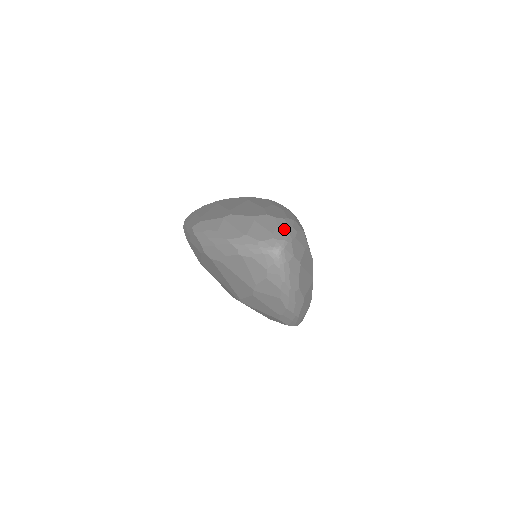
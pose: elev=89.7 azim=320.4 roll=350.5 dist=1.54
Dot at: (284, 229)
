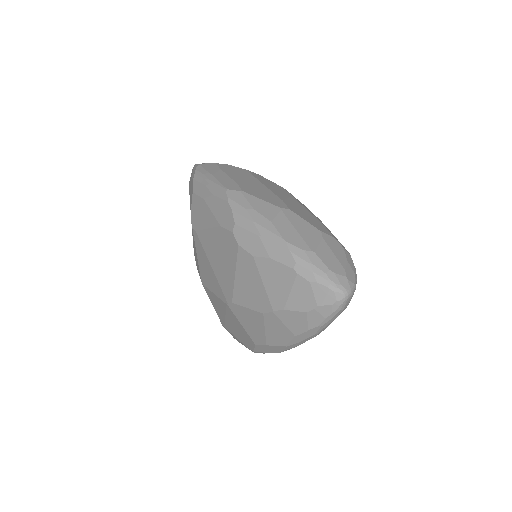
Dot at: (353, 270)
